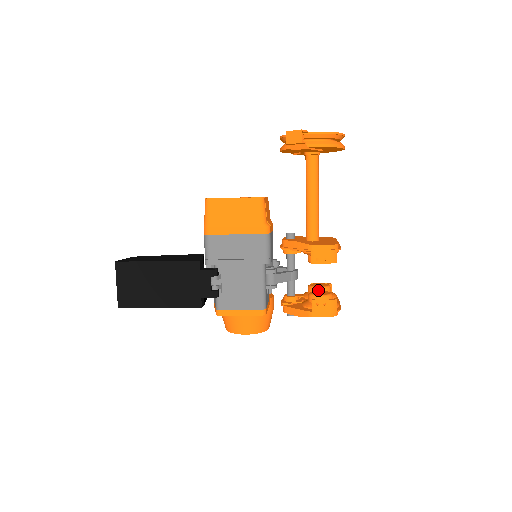
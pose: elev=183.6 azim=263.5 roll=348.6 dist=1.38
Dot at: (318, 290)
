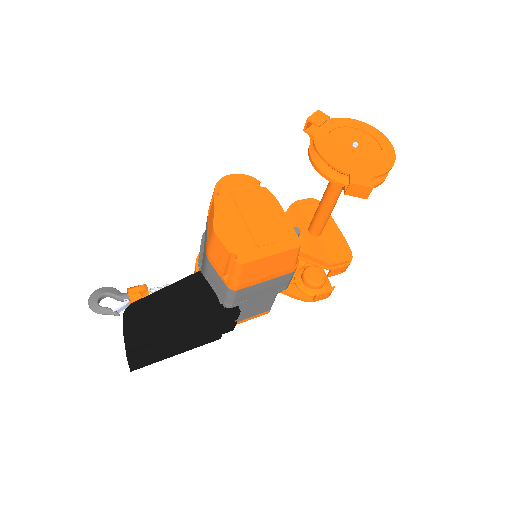
Dot at: occluded
